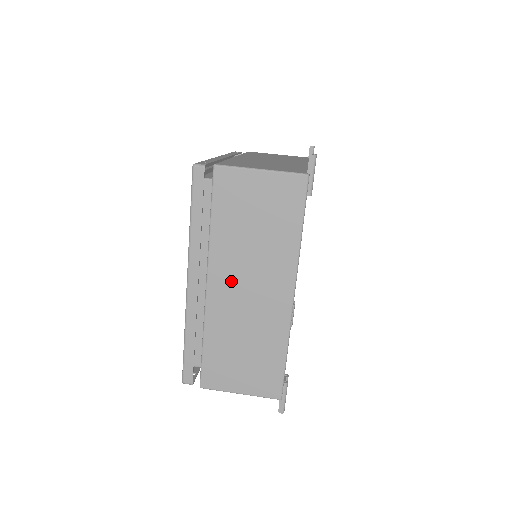
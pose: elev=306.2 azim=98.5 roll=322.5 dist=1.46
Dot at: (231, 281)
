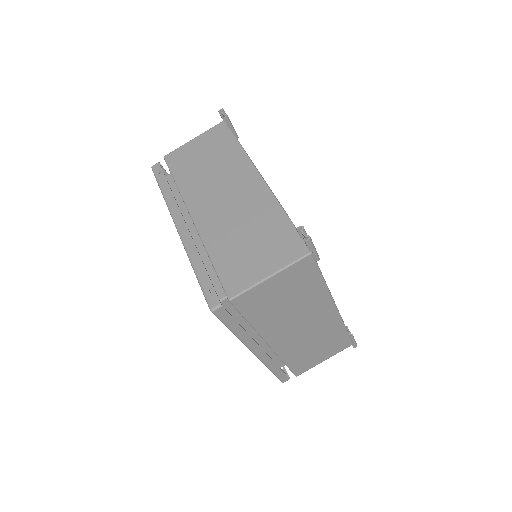
Dot at: (286, 333)
